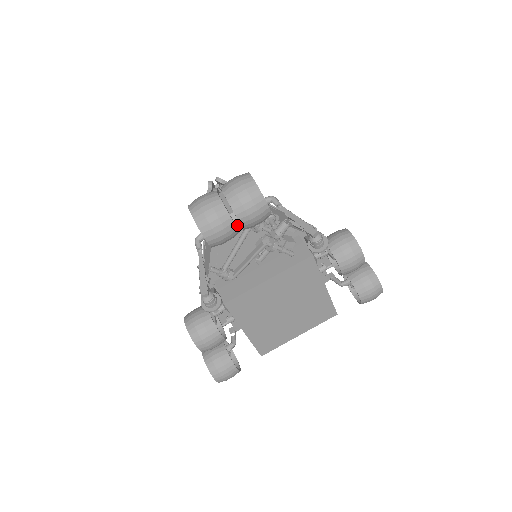
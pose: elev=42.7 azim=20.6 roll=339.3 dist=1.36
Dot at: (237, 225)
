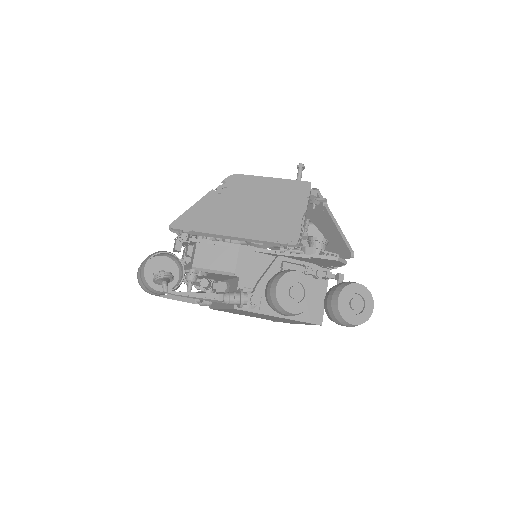
Dot at: (187, 269)
